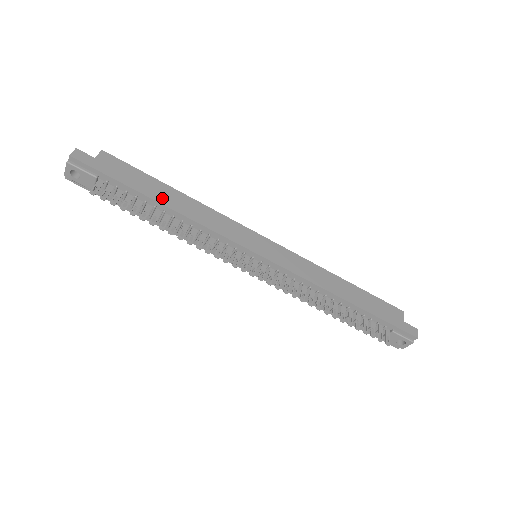
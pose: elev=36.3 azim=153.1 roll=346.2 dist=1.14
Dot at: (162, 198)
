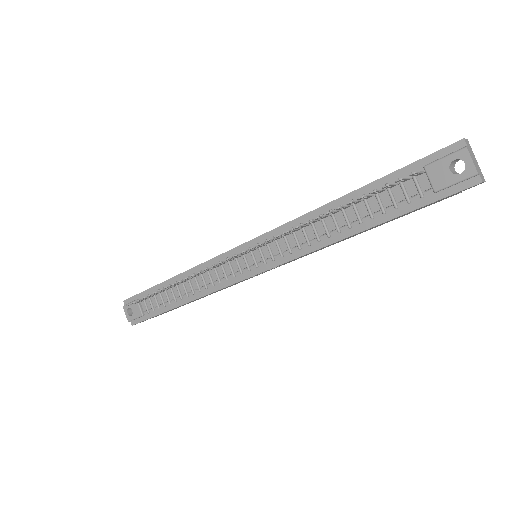
Dot at: occluded
